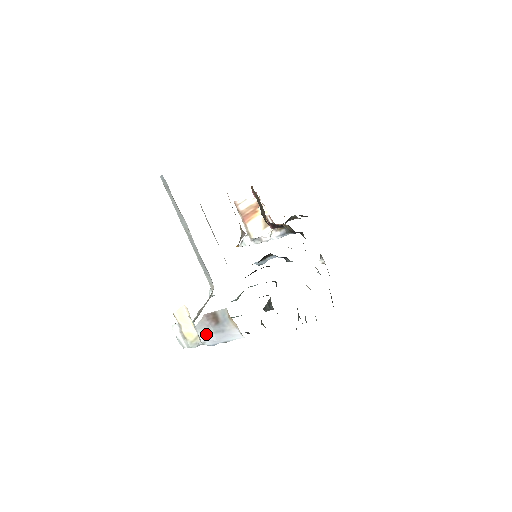
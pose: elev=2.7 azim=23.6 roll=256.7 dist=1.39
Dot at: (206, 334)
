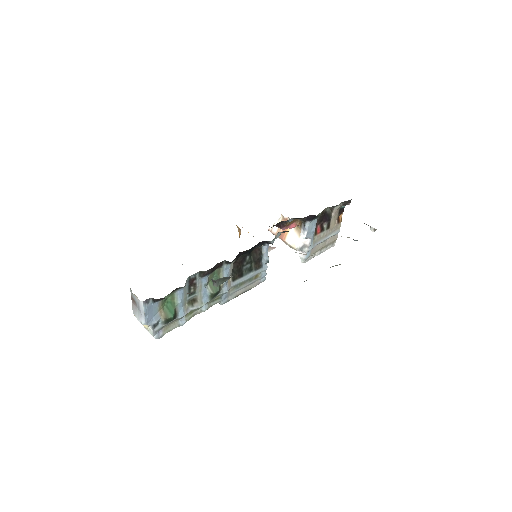
Dot at: (138, 315)
